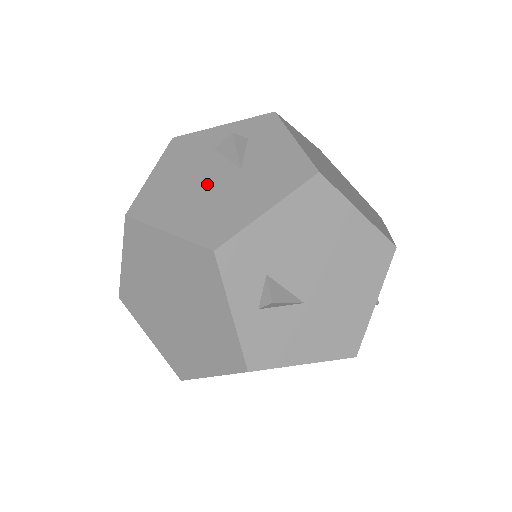
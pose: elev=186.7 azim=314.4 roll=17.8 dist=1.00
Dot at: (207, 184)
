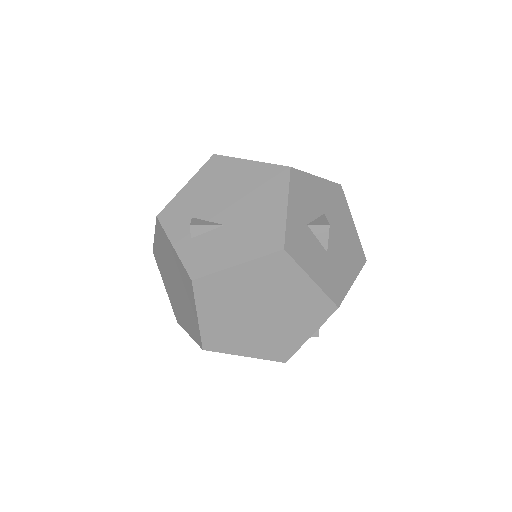
Dot at: occluded
